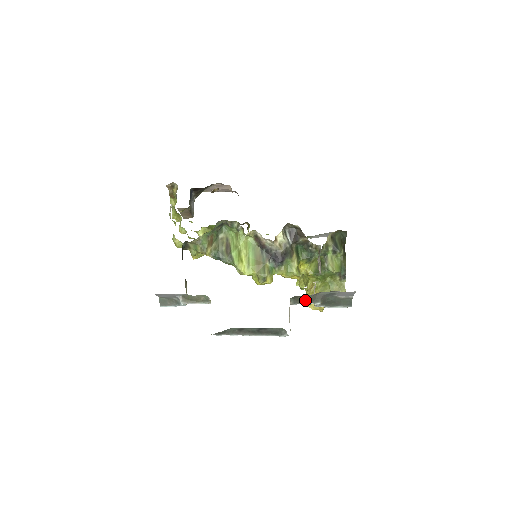
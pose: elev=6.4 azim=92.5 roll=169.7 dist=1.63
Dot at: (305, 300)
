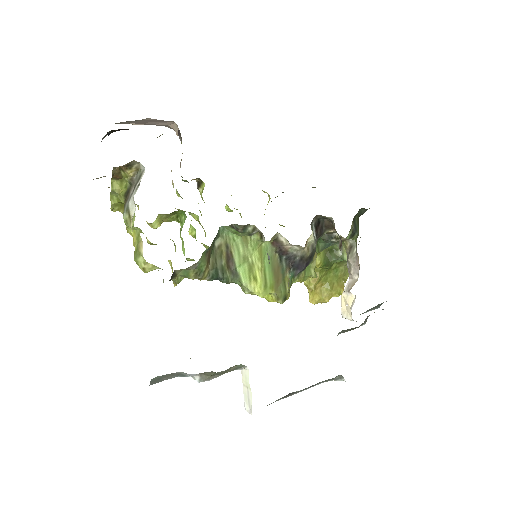
Dot at: occluded
